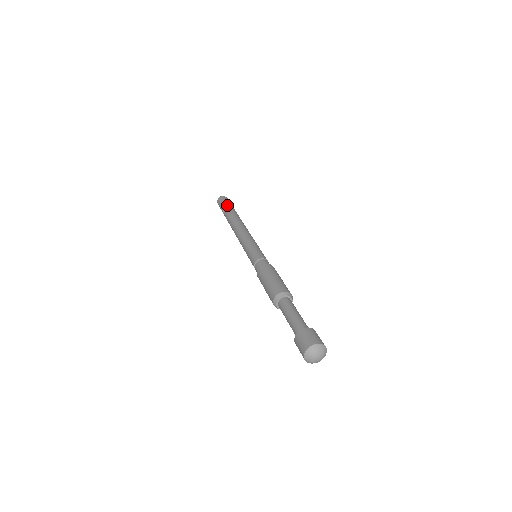
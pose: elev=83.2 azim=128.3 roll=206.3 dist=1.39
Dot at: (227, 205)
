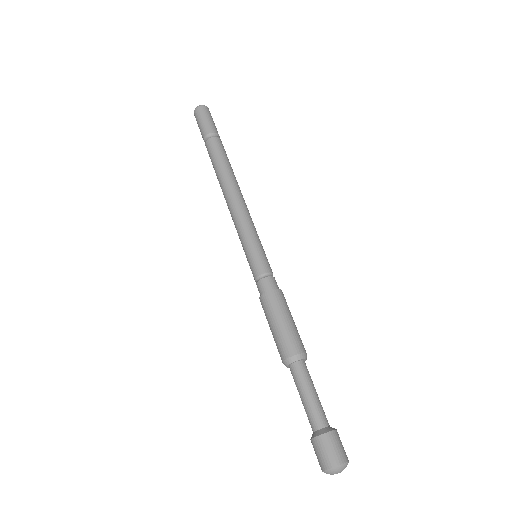
Dot at: (212, 132)
